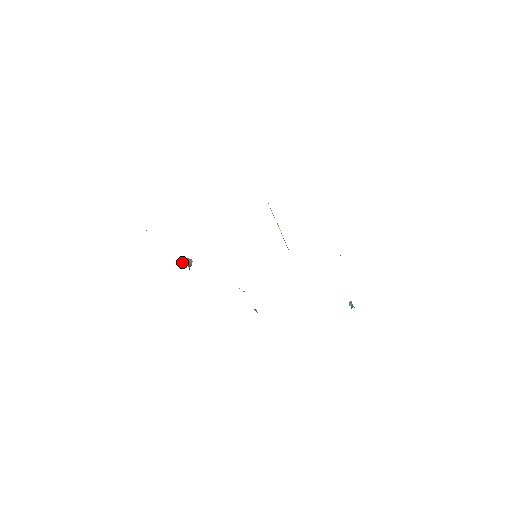
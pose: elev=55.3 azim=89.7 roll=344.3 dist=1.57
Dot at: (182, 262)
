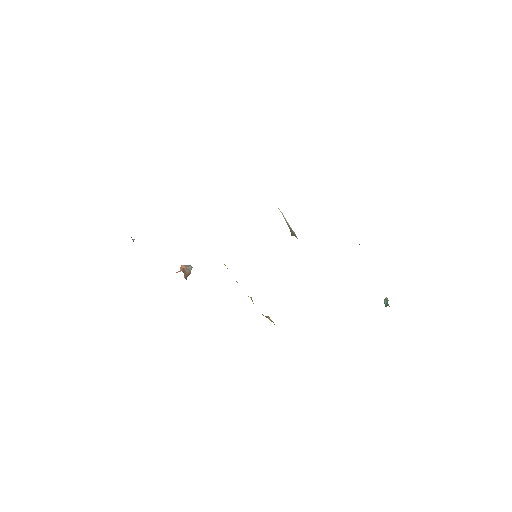
Dot at: occluded
